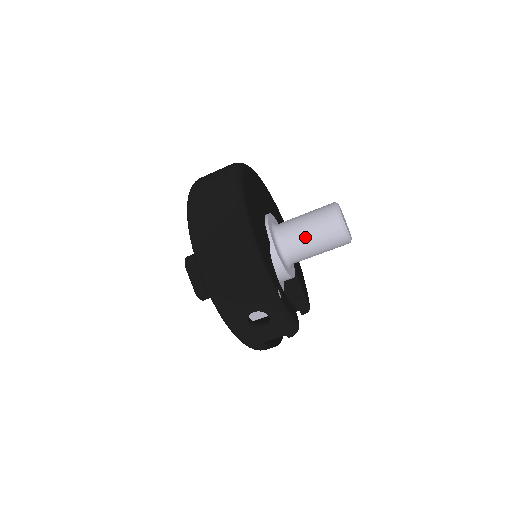
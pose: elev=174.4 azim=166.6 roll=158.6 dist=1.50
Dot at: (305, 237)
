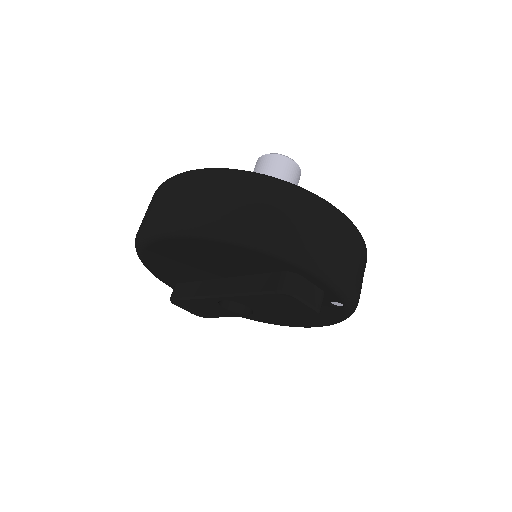
Dot at: occluded
